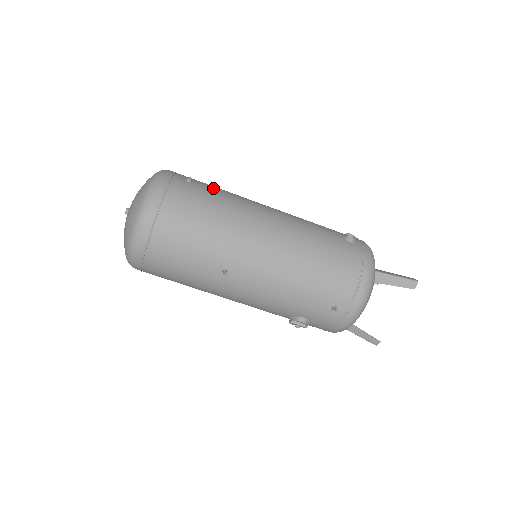
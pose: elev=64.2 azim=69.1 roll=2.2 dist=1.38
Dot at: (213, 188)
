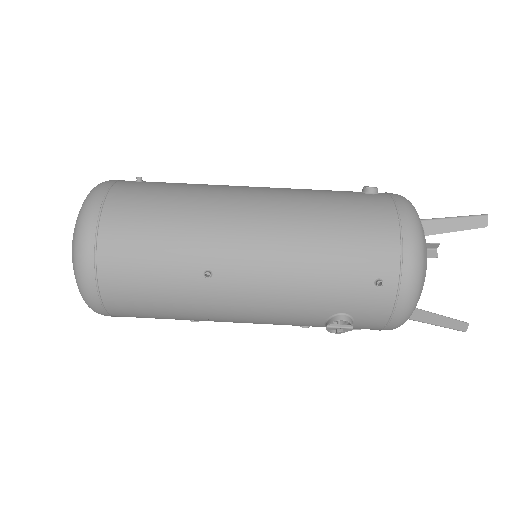
Dot at: (173, 183)
